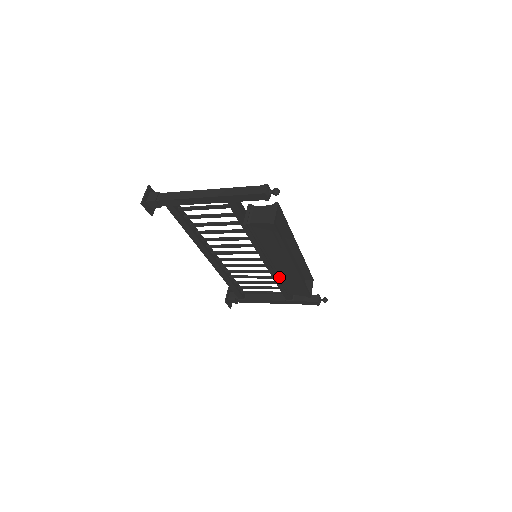
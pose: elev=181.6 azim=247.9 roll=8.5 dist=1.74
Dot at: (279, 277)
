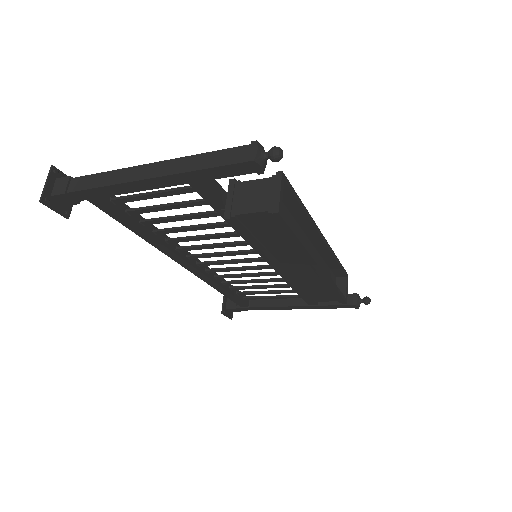
Dot at: (296, 283)
